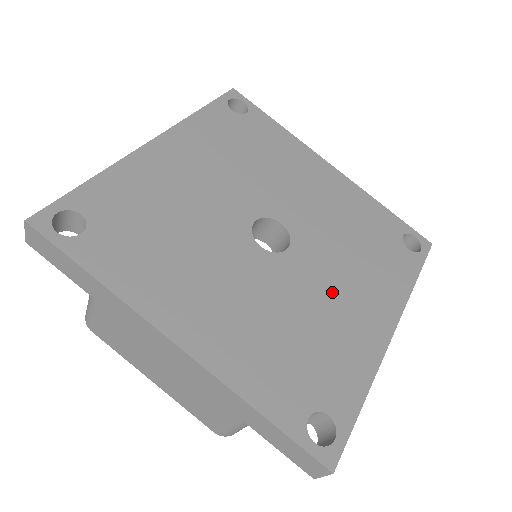
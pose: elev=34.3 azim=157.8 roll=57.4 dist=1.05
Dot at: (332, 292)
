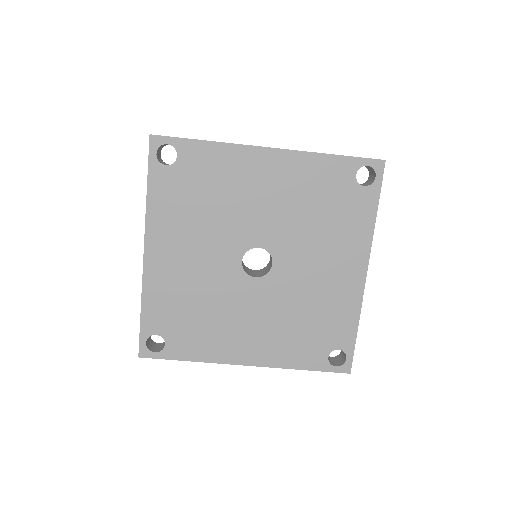
Dot at: (315, 275)
